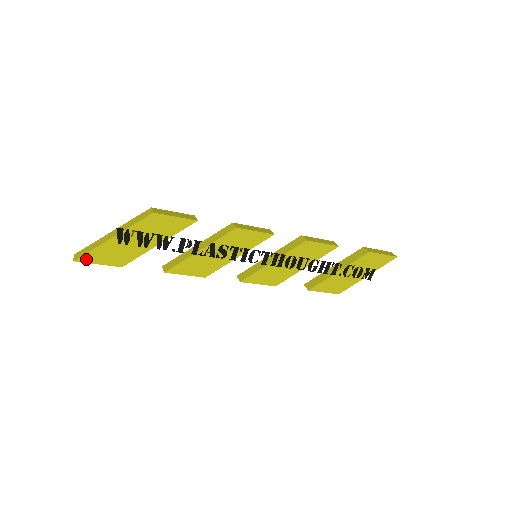
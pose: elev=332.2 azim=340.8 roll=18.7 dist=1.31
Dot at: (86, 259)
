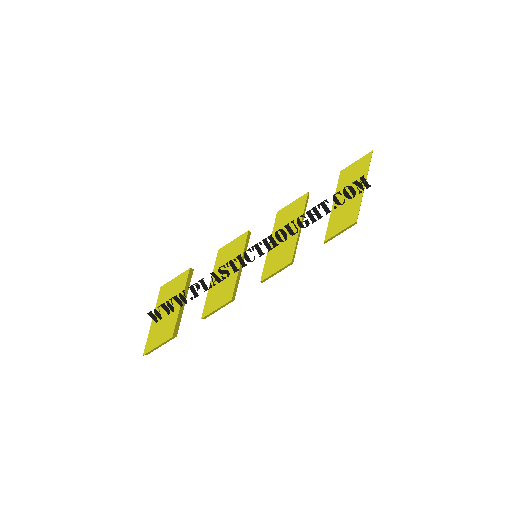
Dot at: (149, 349)
